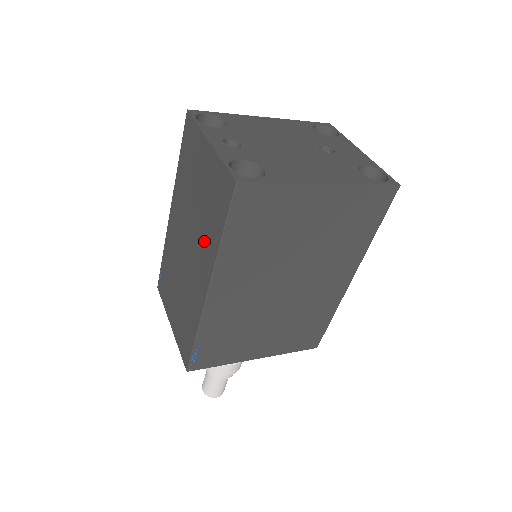
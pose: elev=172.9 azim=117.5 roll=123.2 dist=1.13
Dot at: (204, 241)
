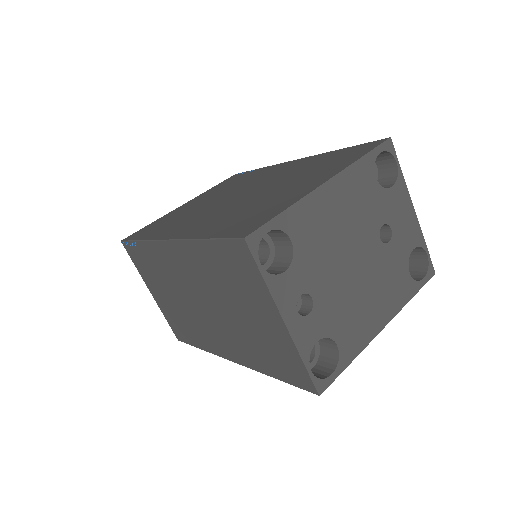
Dot at: (241, 344)
